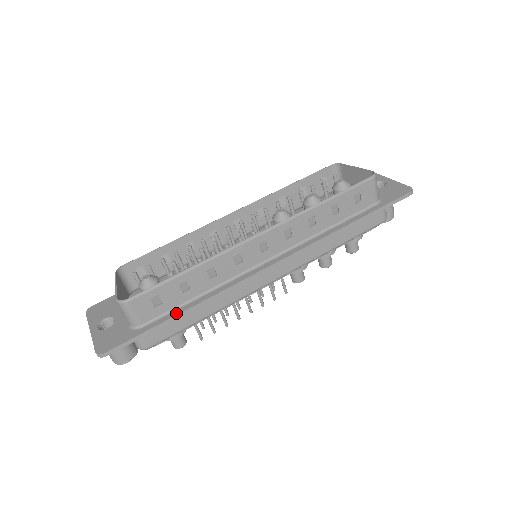
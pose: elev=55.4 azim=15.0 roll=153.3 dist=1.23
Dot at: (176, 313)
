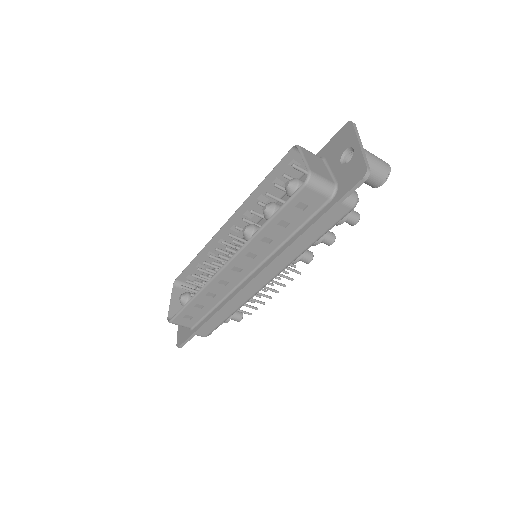
Dot at: (204, 321)
